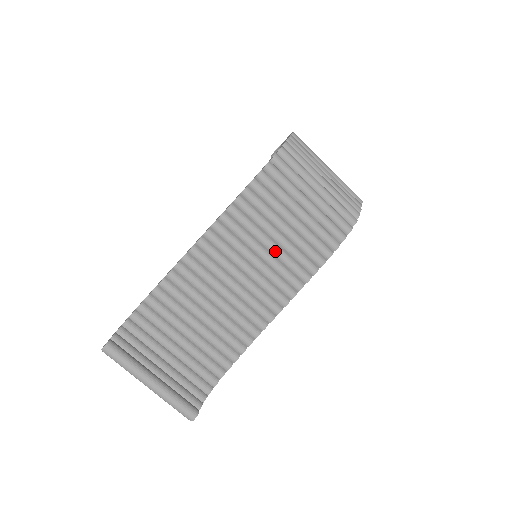
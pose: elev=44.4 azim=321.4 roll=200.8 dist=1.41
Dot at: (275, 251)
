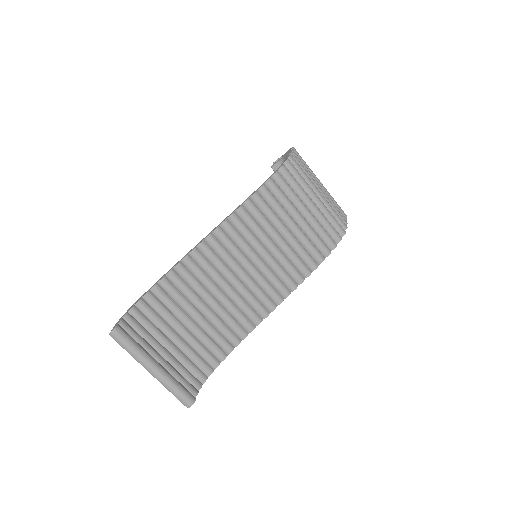
Dot at: (276, 253)
